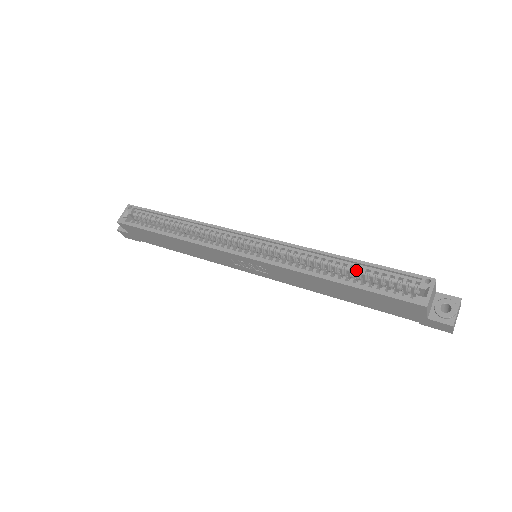
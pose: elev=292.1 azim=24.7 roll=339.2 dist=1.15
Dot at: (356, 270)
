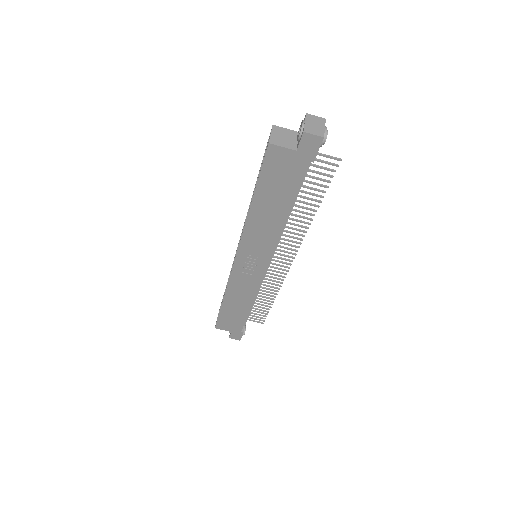
Dot at: occluded
